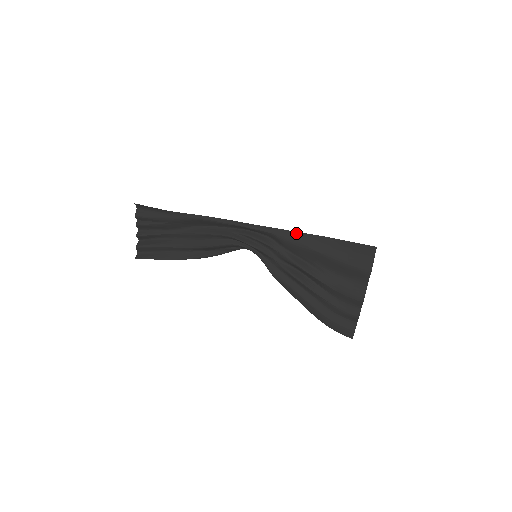
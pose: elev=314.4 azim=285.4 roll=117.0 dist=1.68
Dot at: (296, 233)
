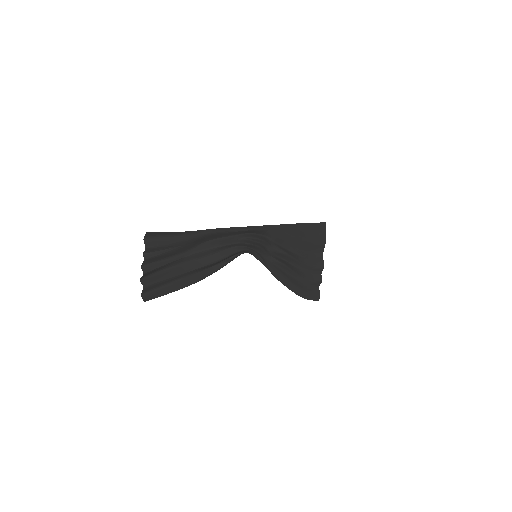
Dot at: (282, 226)
